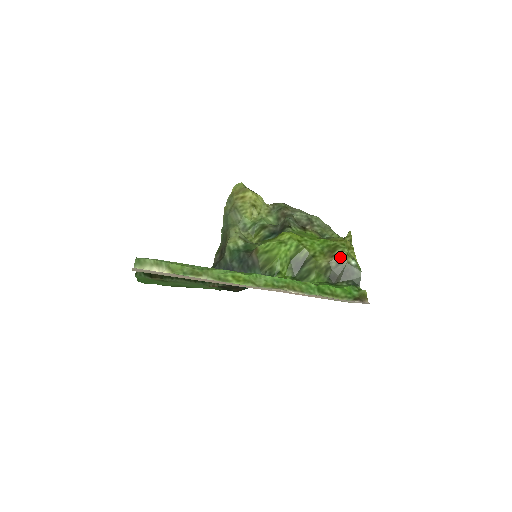
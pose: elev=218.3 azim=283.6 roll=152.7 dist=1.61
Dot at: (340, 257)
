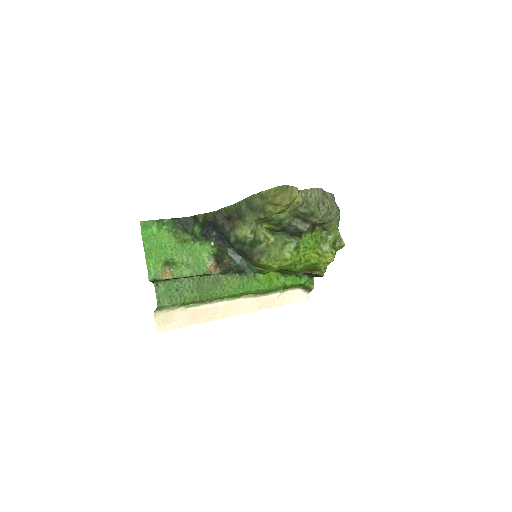
Dot at: (316, 274)
